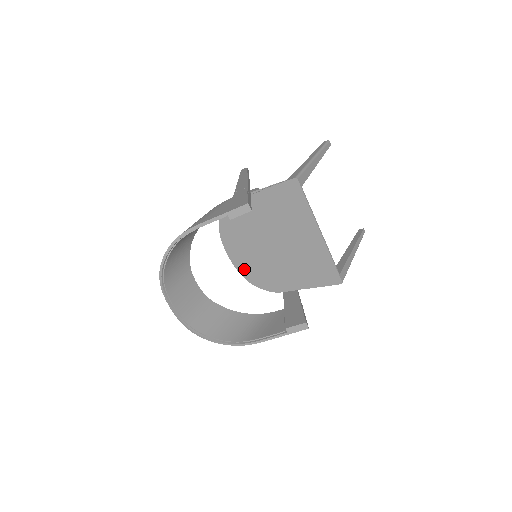
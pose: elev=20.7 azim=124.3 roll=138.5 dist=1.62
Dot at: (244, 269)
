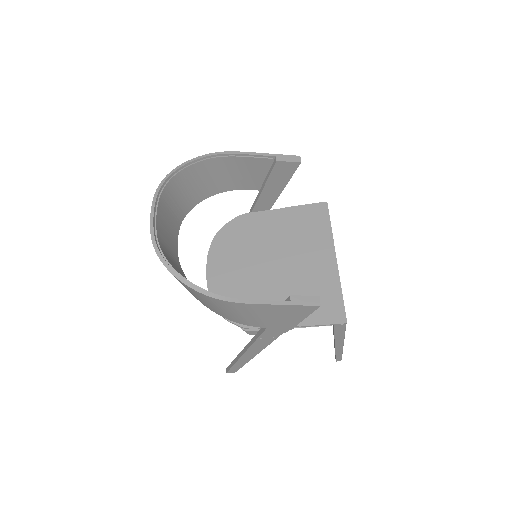
Dot at: (219, 291)
